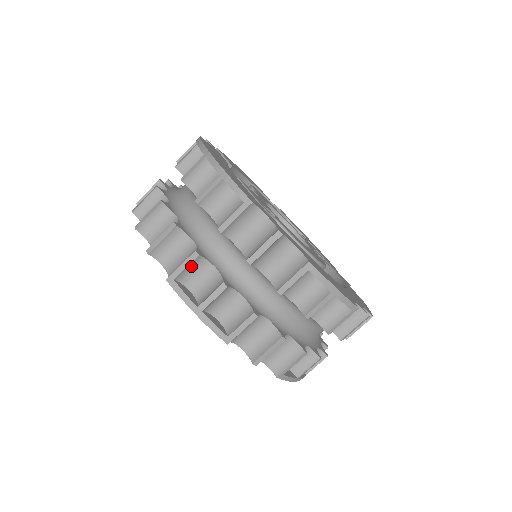
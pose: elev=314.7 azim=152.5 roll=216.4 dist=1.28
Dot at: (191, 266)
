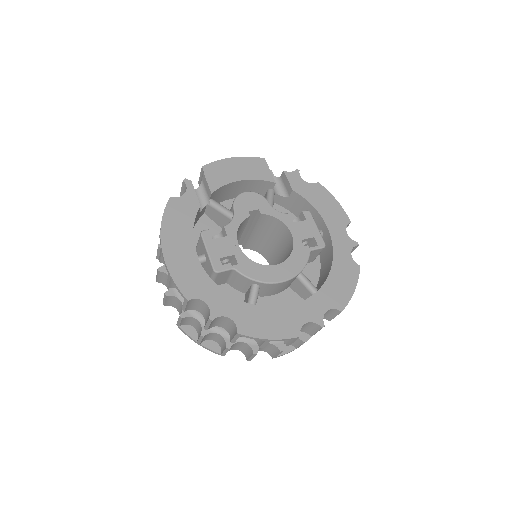
Dot at: (183, 320)
